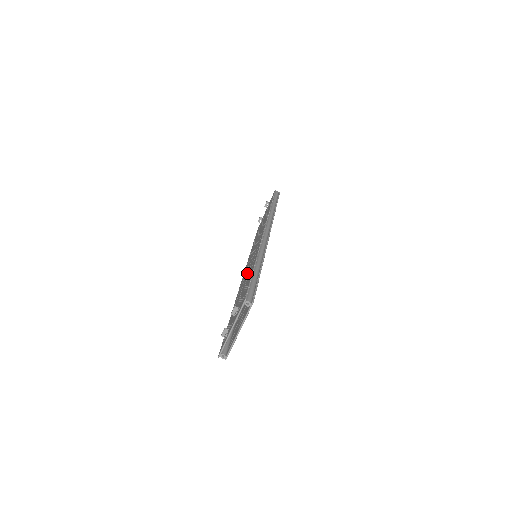
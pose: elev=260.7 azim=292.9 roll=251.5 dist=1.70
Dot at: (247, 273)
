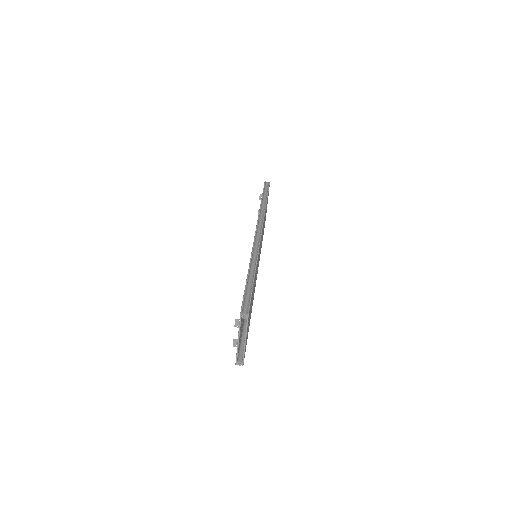
Dot at: occluded
